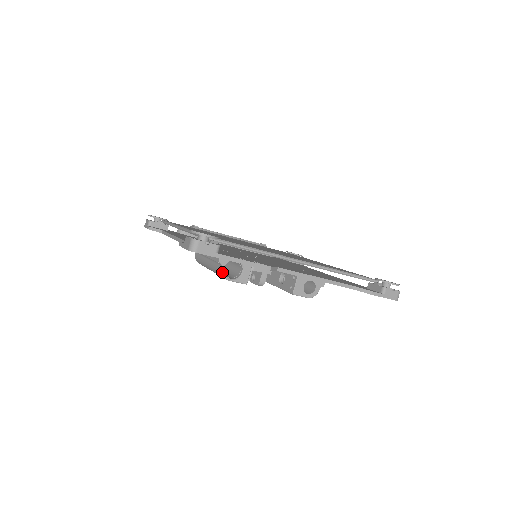
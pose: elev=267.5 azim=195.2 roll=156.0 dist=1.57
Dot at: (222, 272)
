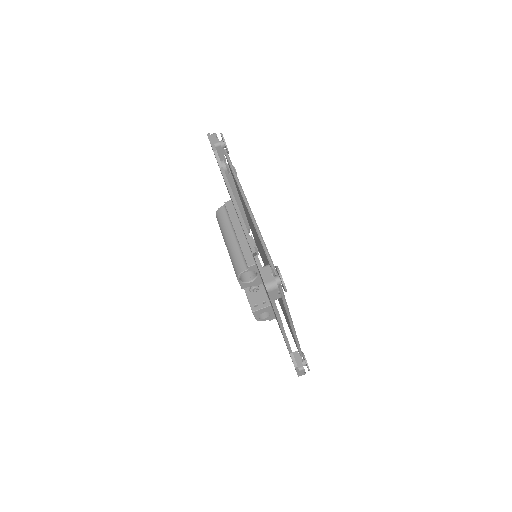
Dot at: (242, 273)
